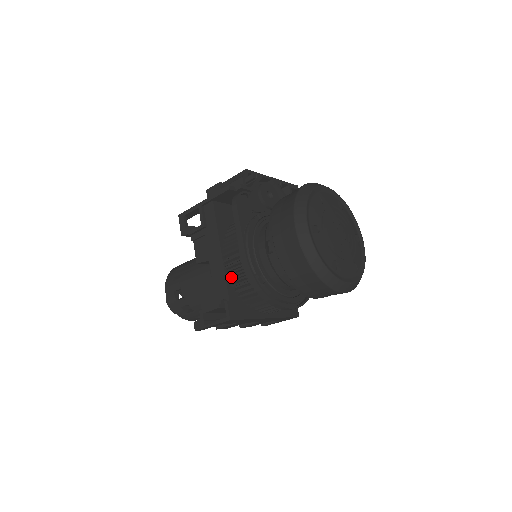
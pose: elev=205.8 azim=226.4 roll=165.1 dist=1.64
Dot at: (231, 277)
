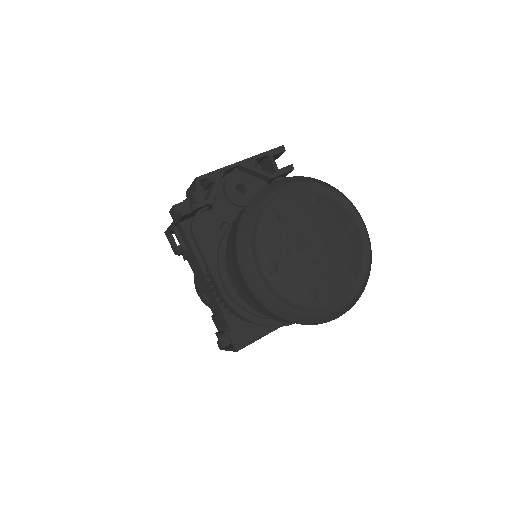
Dot at: (224, 305)
